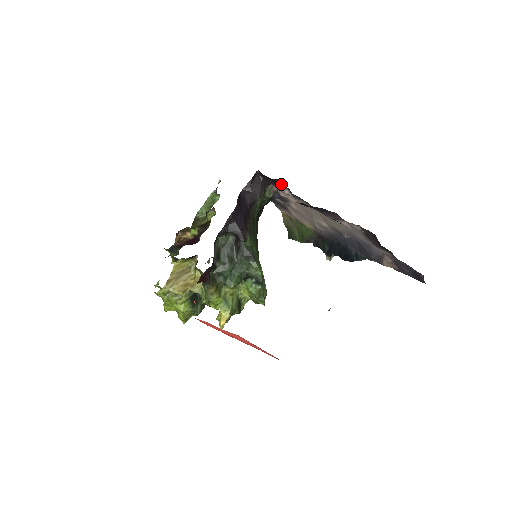
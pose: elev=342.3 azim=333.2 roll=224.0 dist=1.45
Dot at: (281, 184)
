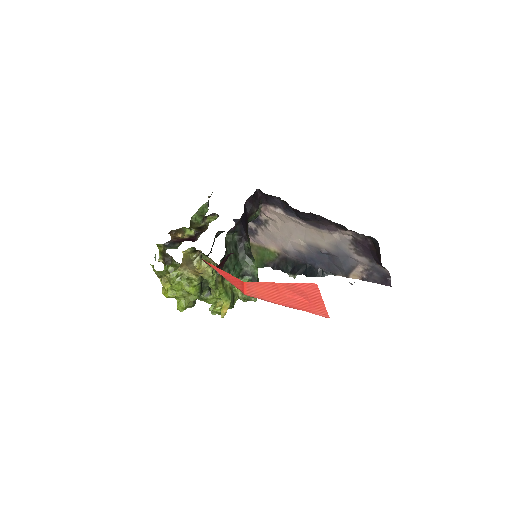
Dot at: (276, 203)
